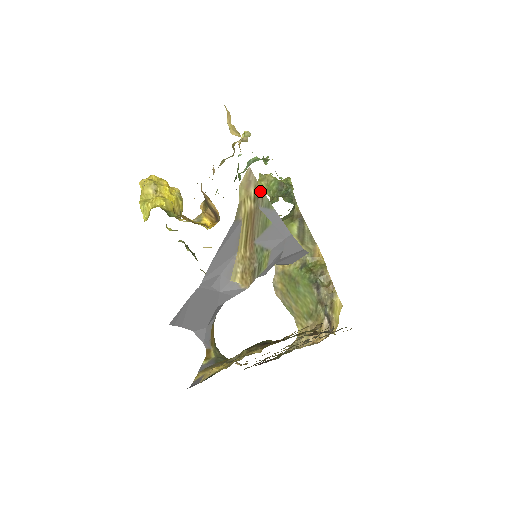
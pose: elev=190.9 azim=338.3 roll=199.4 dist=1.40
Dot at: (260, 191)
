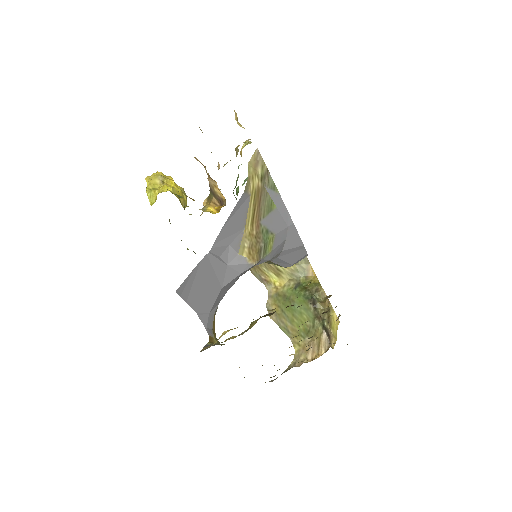
Dot at: (266, 172)
